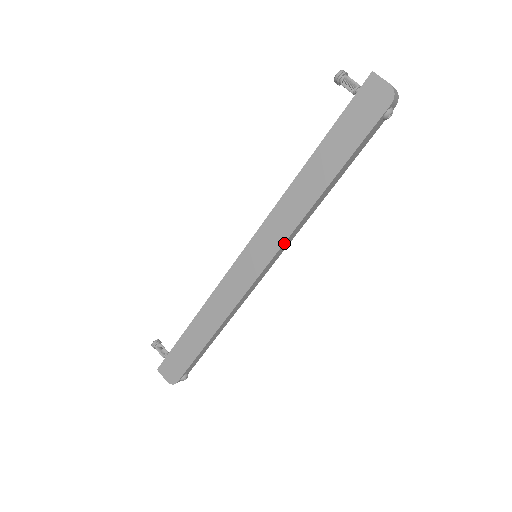
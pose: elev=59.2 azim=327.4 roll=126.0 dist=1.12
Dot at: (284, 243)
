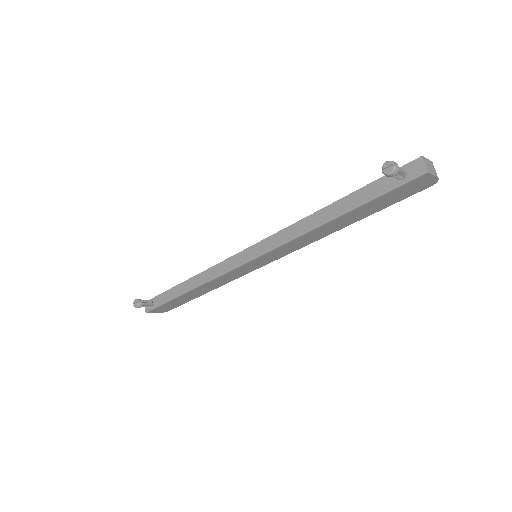
Dot at: occluded
